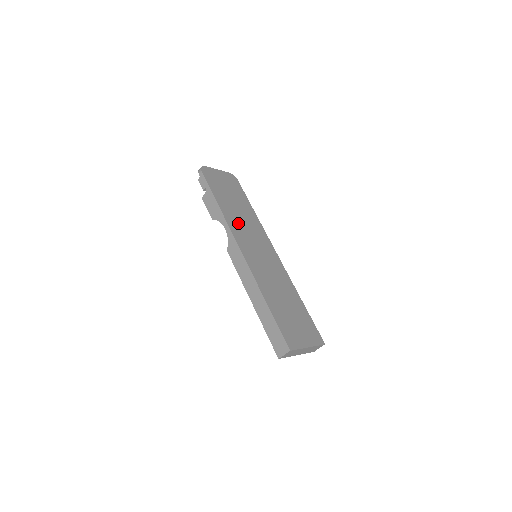
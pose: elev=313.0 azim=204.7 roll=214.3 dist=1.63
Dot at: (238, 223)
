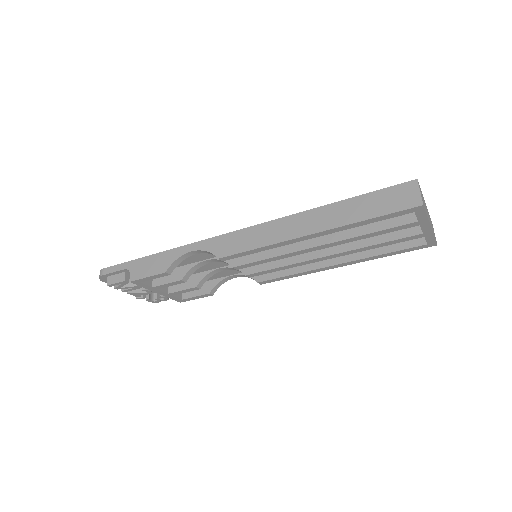
Dot at: occluded
